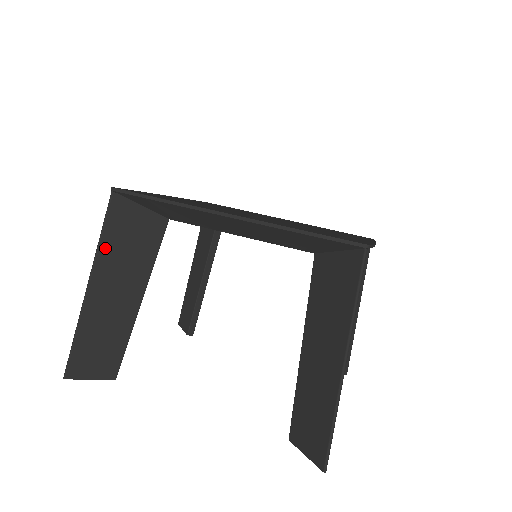
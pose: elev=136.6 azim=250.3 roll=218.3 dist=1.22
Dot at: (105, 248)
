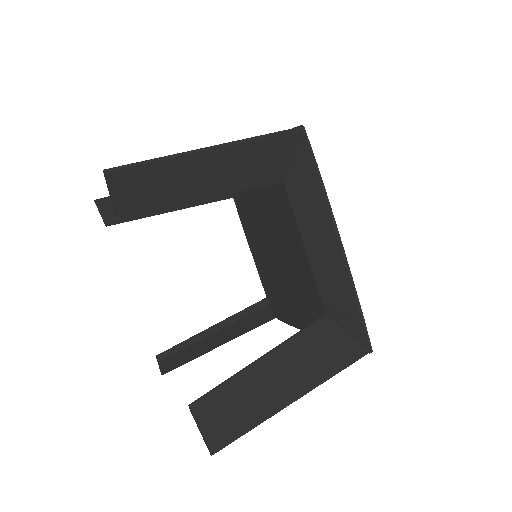
Dot at: occluded
